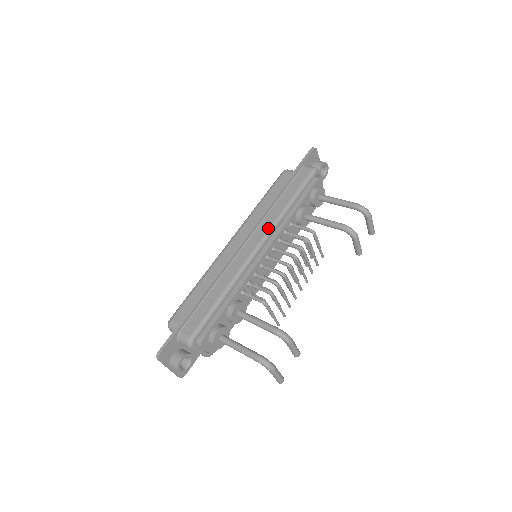
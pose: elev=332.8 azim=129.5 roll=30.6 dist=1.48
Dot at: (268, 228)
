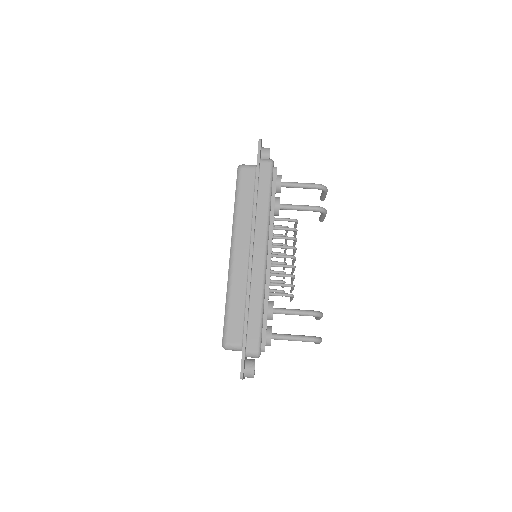
Dot at: (265, 232)
